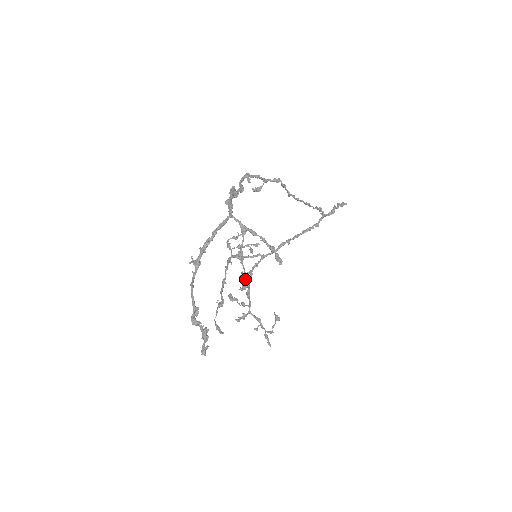
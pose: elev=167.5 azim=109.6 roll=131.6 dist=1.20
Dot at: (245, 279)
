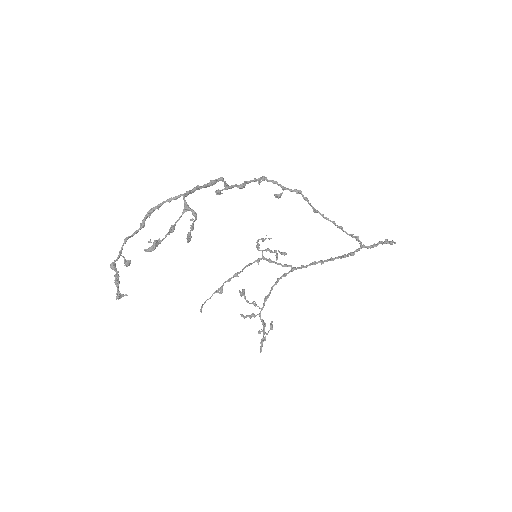
Dot at: (153, 244)
